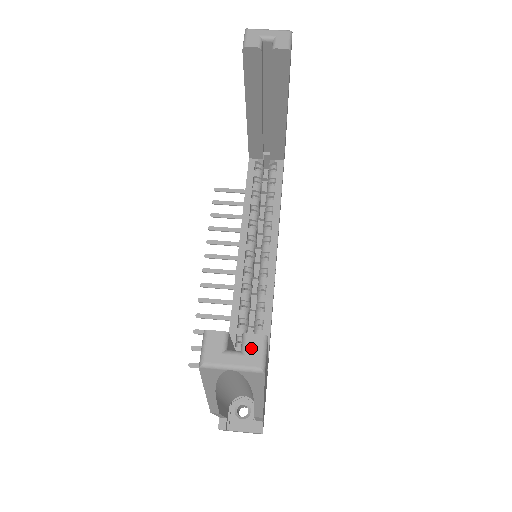
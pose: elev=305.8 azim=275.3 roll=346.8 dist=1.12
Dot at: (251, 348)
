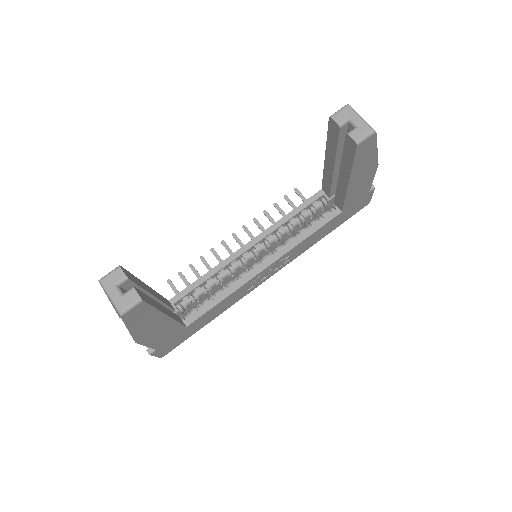
Dot at: (128, 297)
